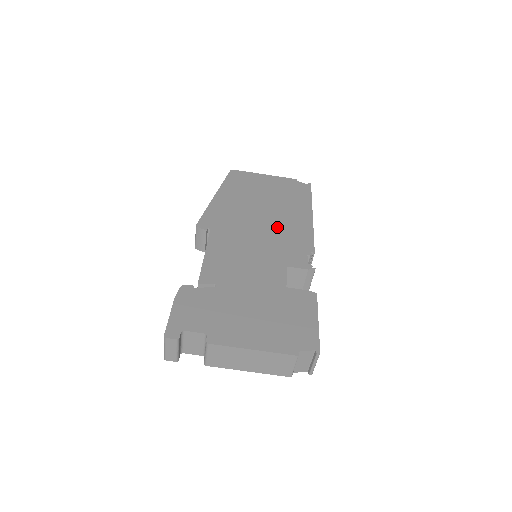
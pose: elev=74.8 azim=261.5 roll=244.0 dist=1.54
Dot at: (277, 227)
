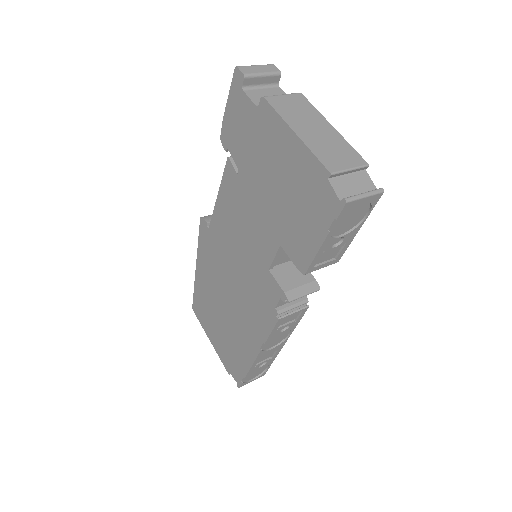
Dot at: occluded
